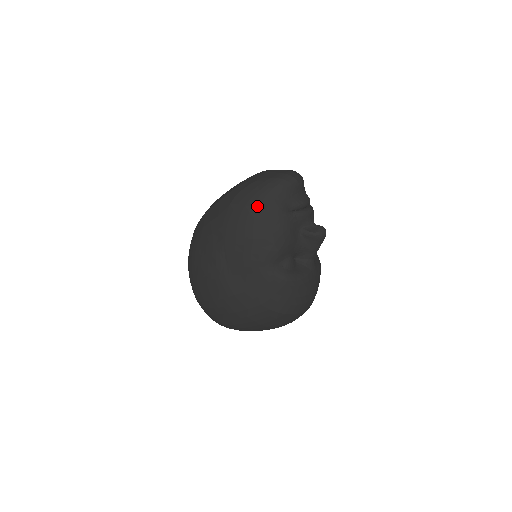
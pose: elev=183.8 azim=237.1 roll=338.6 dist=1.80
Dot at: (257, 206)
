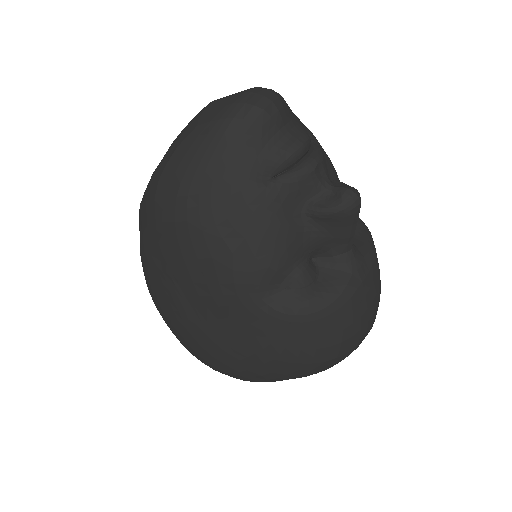
Dot at: (197, 192)
